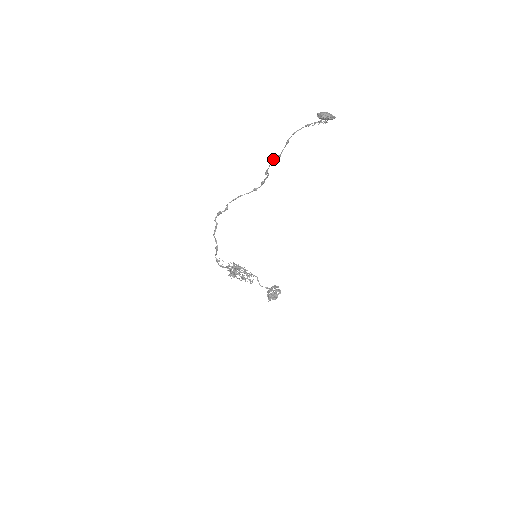
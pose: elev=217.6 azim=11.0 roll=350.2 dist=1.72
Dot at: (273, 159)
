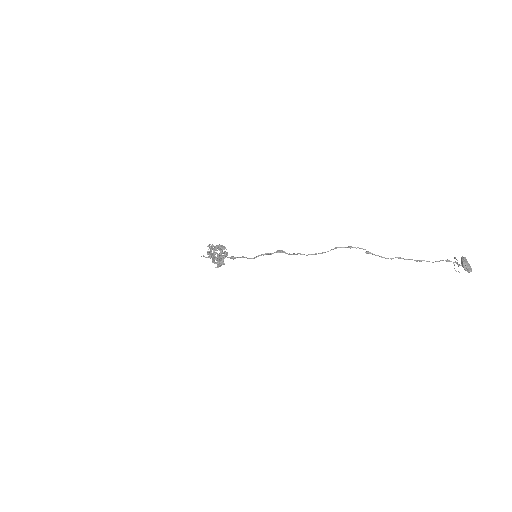
Dot at: occluded
